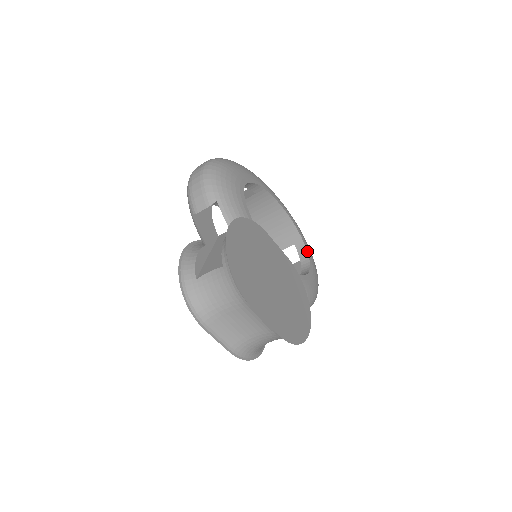
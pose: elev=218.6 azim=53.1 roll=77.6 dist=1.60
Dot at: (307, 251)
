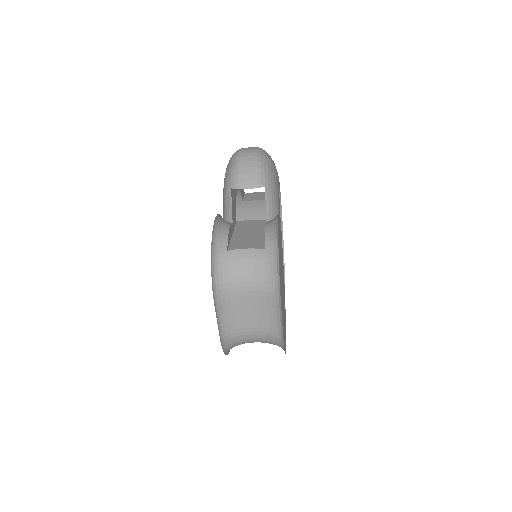
Dot at: occluded
